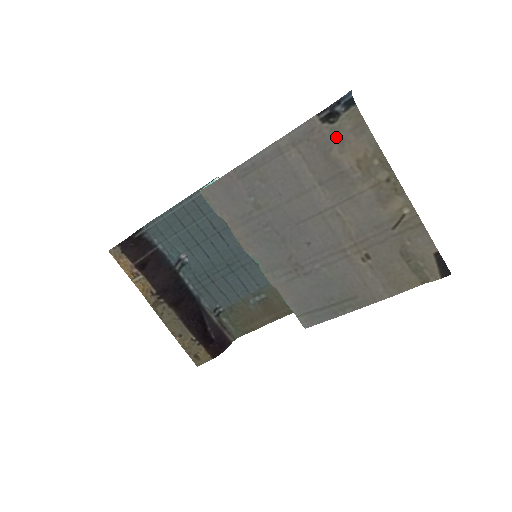
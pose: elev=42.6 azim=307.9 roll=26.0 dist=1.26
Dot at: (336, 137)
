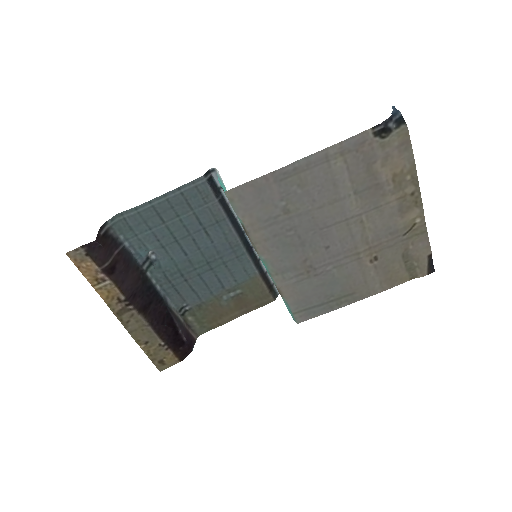
Dot at: (383, 151)
